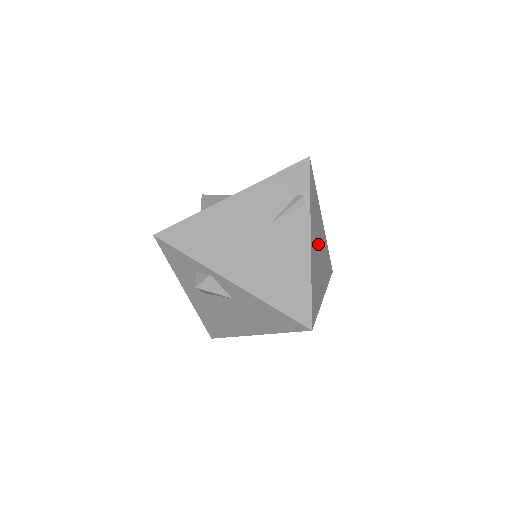
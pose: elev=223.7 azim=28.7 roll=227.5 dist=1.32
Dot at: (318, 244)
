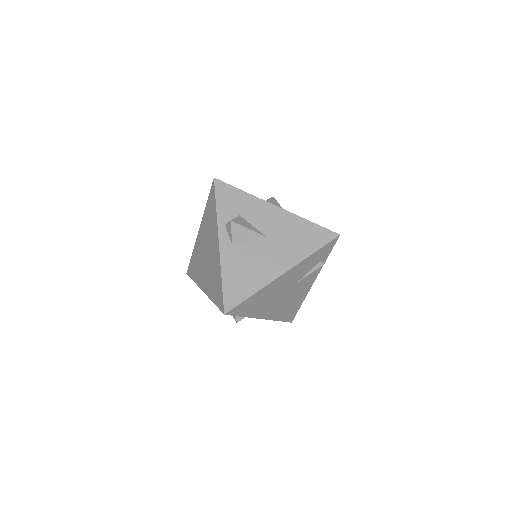
Dot at: occluded
